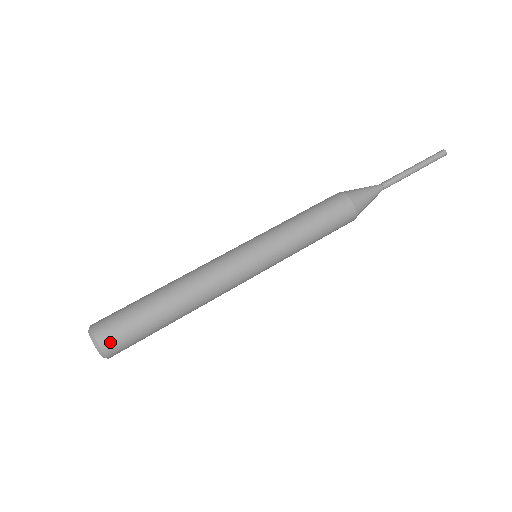
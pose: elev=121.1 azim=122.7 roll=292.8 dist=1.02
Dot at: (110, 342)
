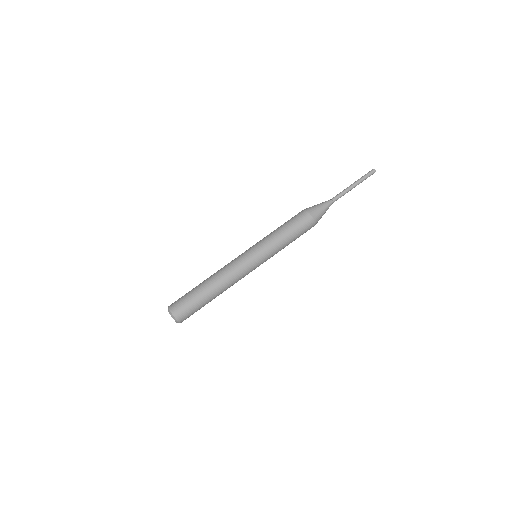
Dot at: (179, 314)
